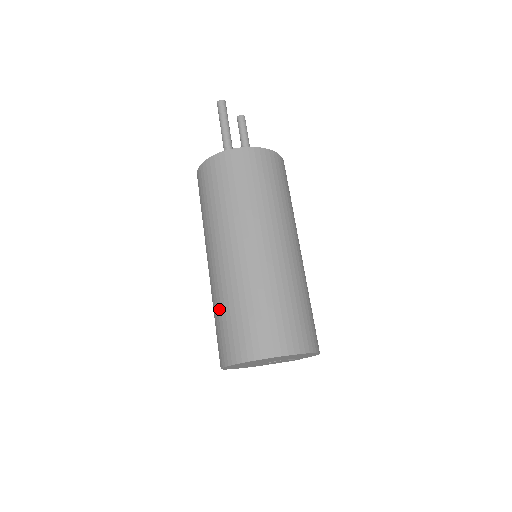
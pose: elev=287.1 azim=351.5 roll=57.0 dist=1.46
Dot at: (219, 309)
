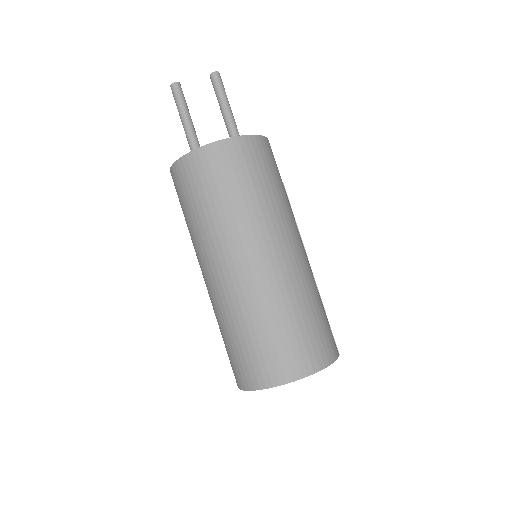
Dot at: occluded
